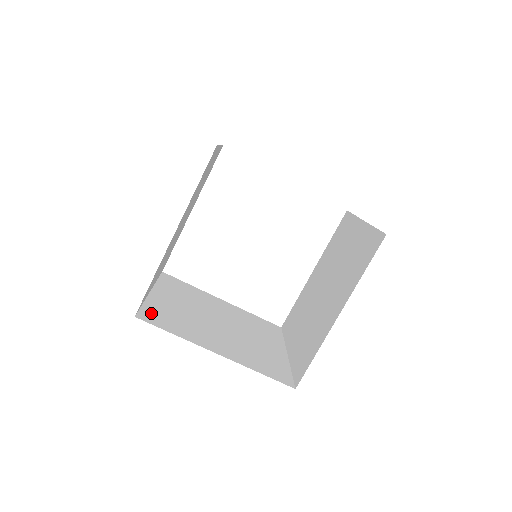
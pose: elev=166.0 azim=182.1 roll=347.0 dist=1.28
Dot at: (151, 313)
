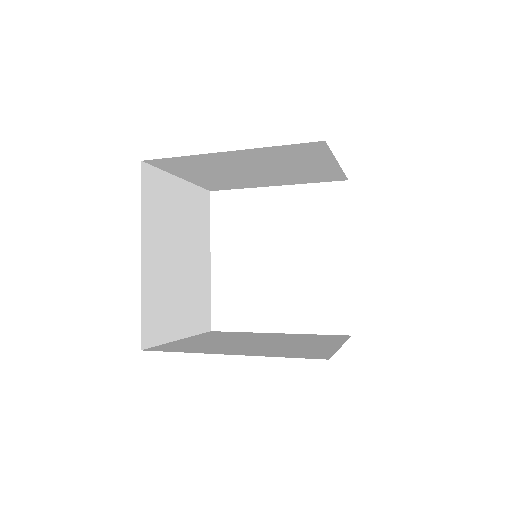
Dot at: (165, 347)
